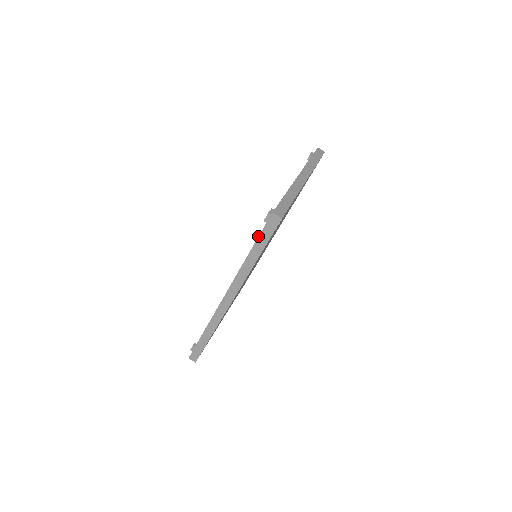
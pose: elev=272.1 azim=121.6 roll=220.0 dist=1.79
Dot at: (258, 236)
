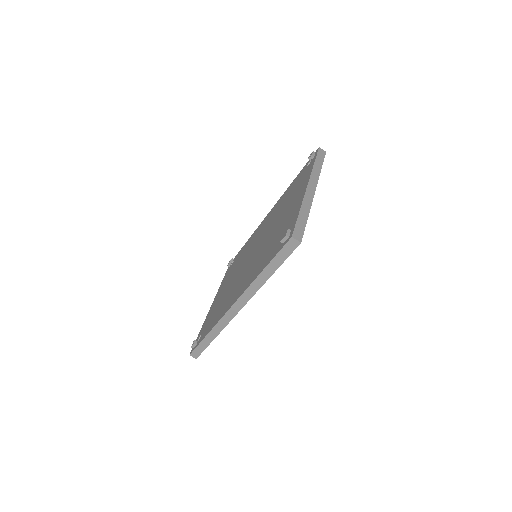
Dot at: (274, 256)
